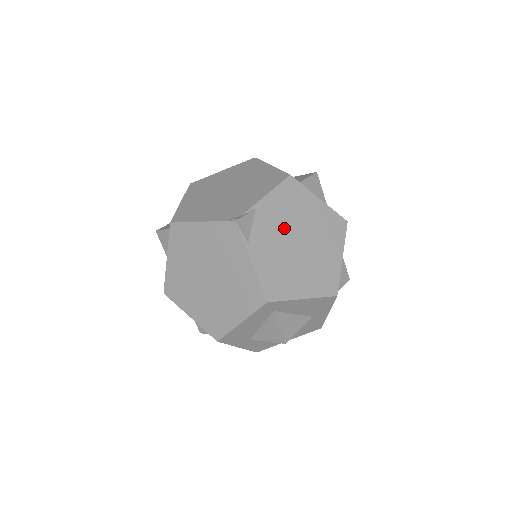
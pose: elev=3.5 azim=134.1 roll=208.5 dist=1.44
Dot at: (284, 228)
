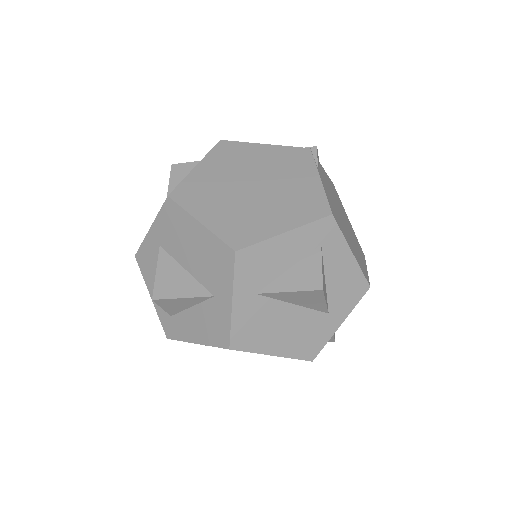
Dot at: (335, 198)
